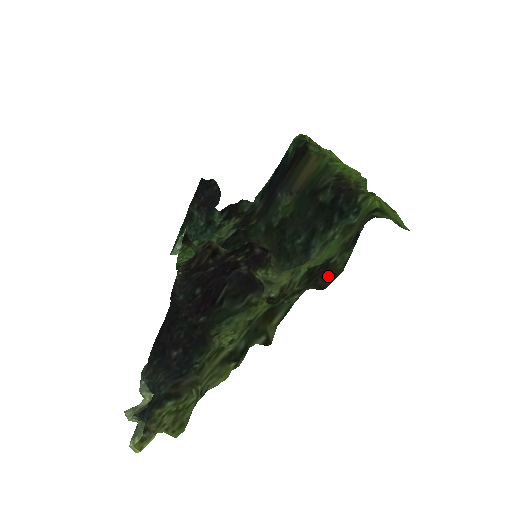
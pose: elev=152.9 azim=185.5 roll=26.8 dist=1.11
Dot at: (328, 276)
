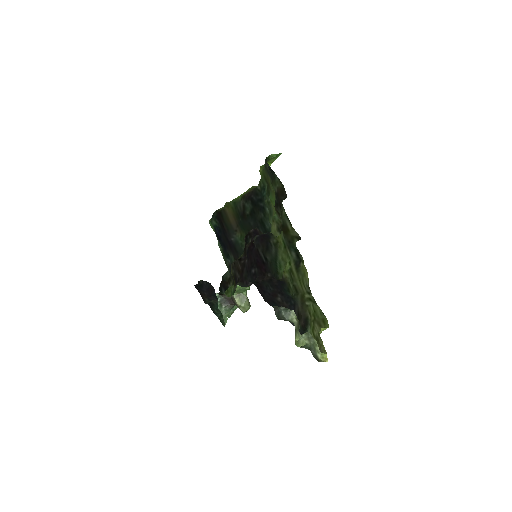
Dot at: (282, 193)
